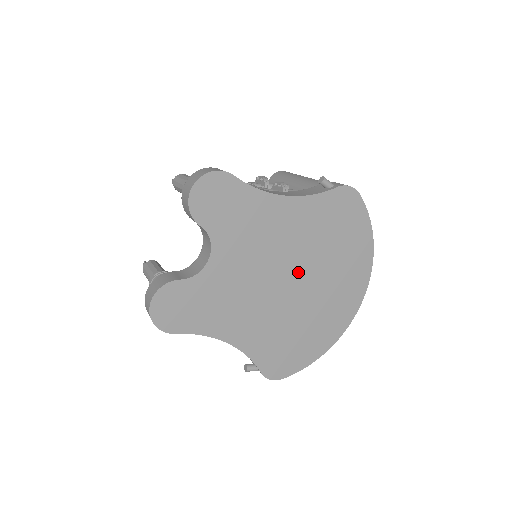
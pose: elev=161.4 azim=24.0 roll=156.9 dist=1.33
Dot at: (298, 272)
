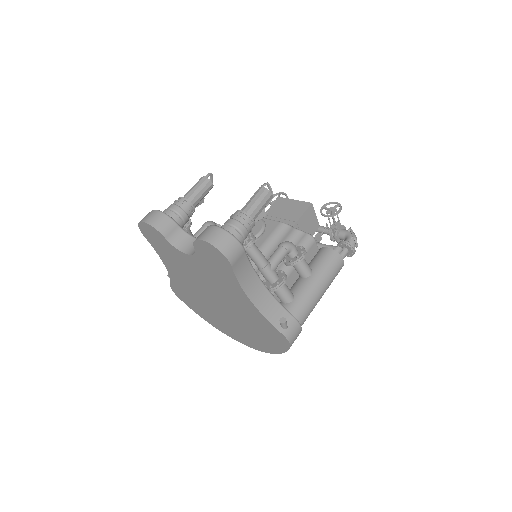
Dot at: (224, 307)
